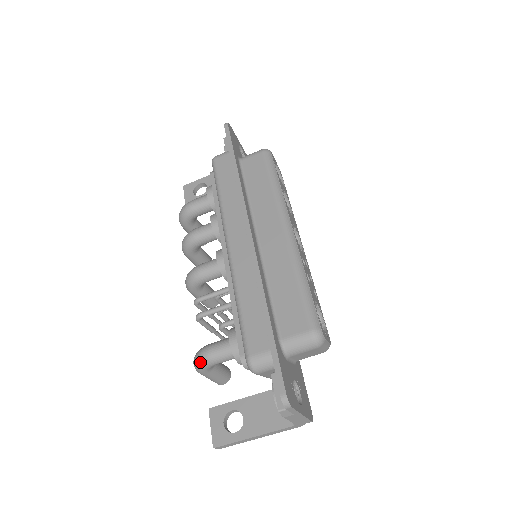
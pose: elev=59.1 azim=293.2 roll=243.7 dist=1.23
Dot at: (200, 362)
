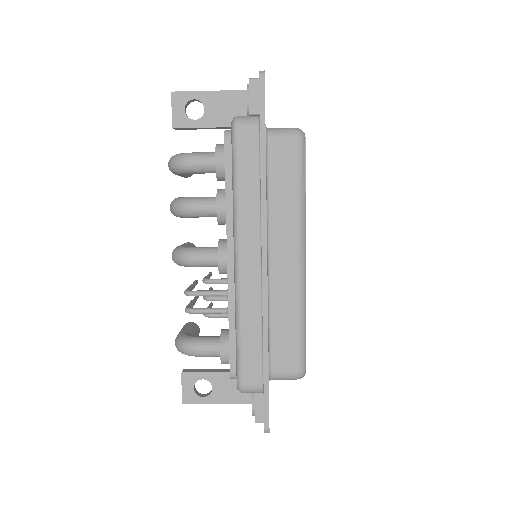
Dot at: (186, 353)
